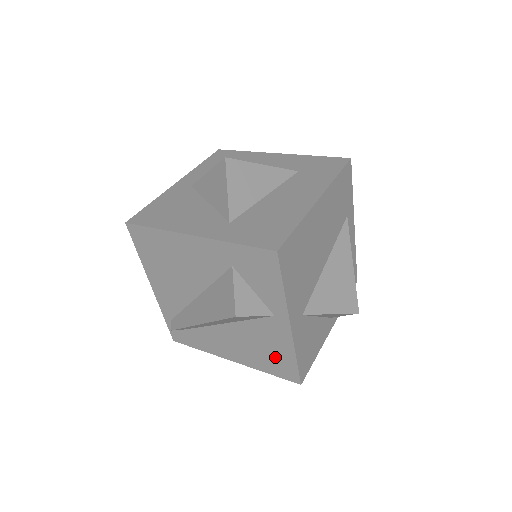
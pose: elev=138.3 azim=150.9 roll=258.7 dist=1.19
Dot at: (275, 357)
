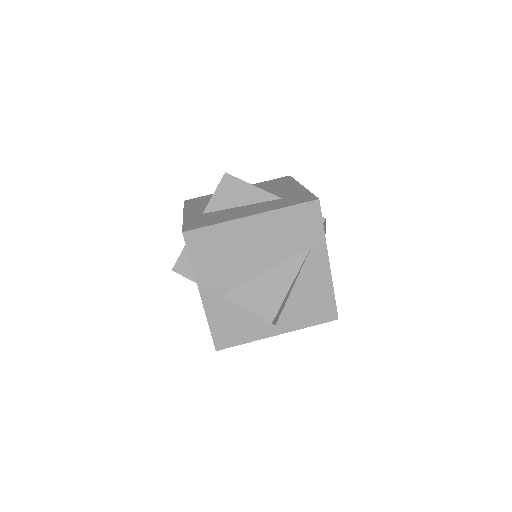
Dot at: occluded
